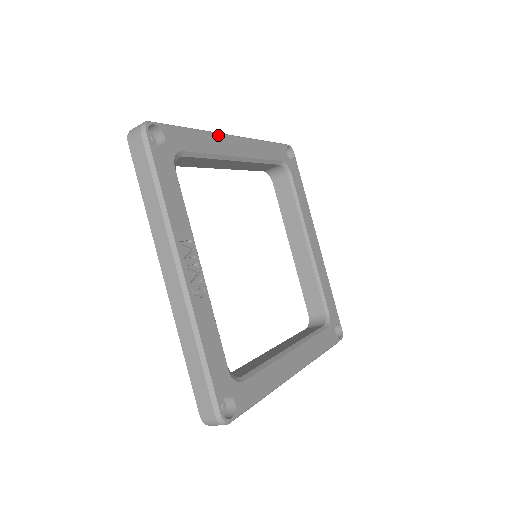
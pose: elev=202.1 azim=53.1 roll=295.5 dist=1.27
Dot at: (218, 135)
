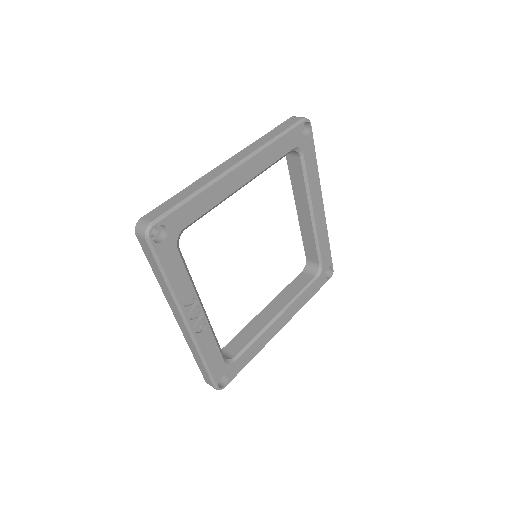
Dot at: (220, 181)
